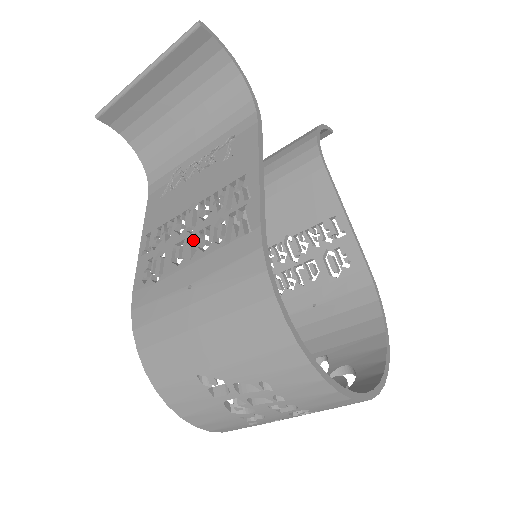
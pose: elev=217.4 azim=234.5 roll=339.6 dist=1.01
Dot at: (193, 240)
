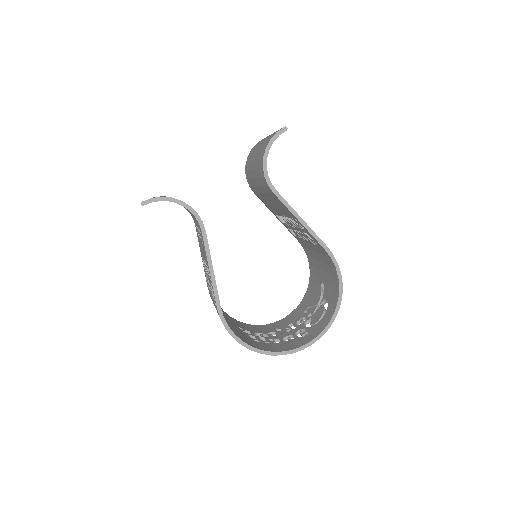
Dot at: occluded
